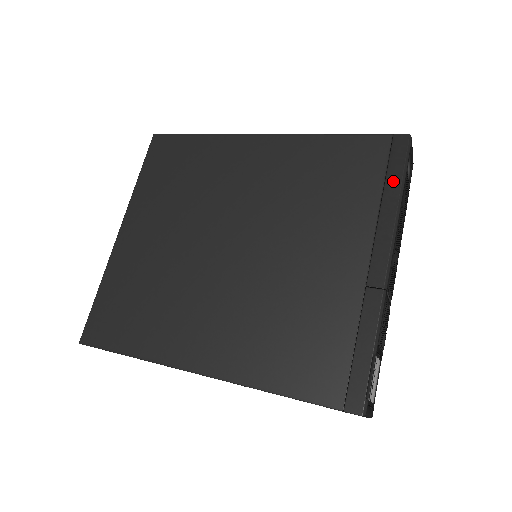
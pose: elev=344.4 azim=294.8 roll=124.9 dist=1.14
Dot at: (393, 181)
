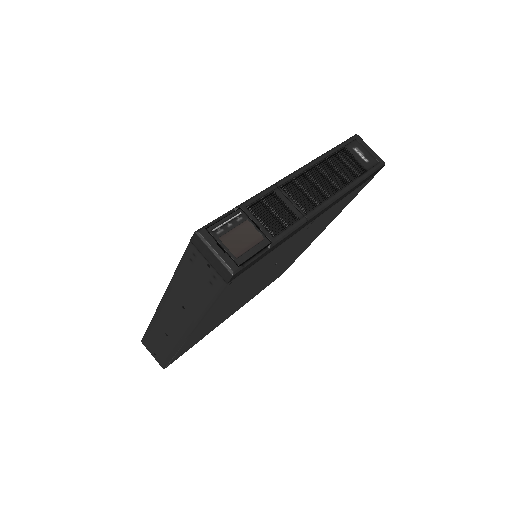
Dot at: occluded
